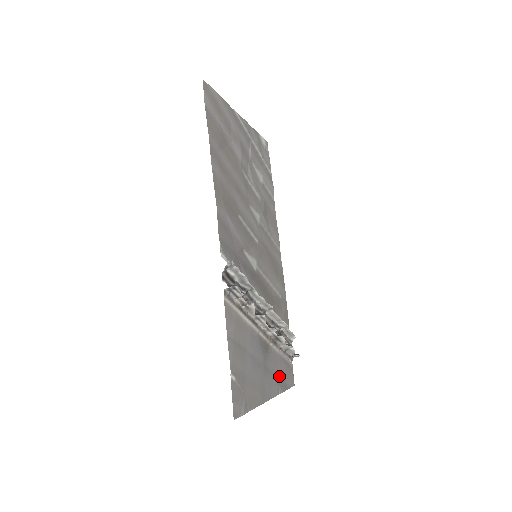
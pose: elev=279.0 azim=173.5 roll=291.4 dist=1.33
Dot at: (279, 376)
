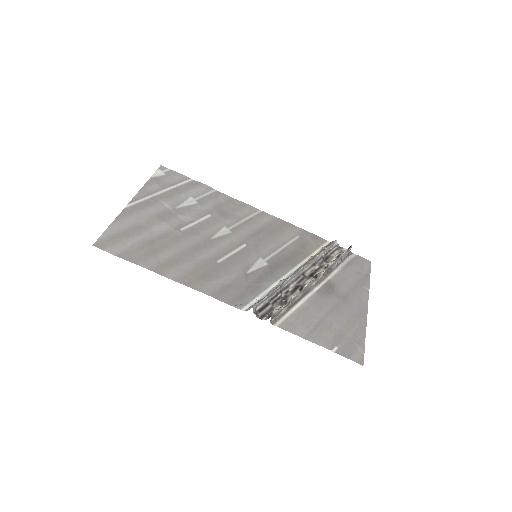
Dot at: (356, 281)
